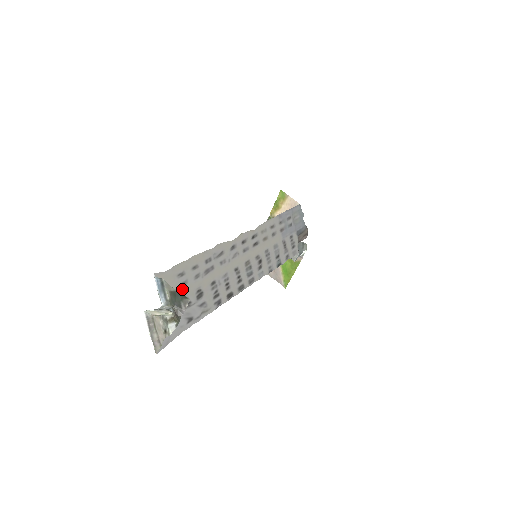
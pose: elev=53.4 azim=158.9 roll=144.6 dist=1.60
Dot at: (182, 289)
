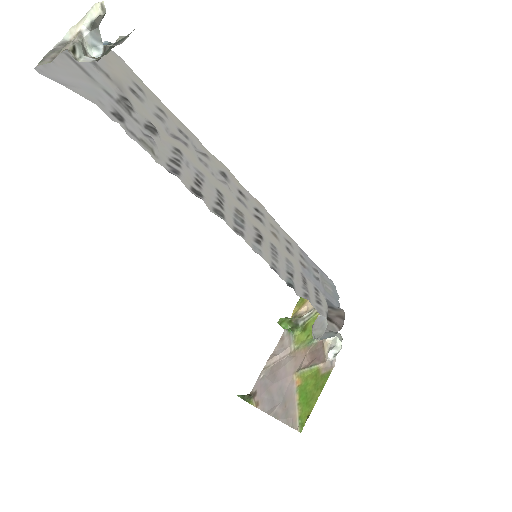
Dot at: (130, 94)
